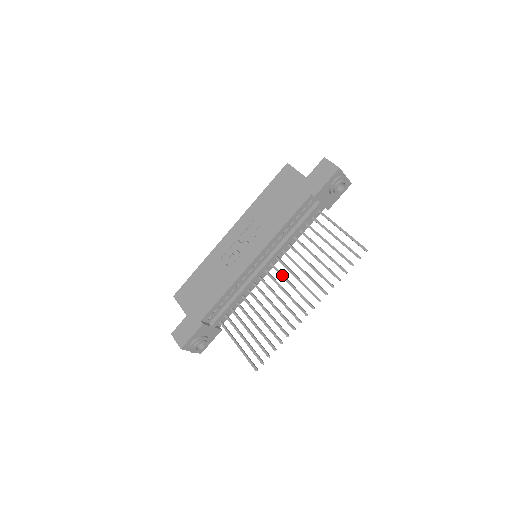
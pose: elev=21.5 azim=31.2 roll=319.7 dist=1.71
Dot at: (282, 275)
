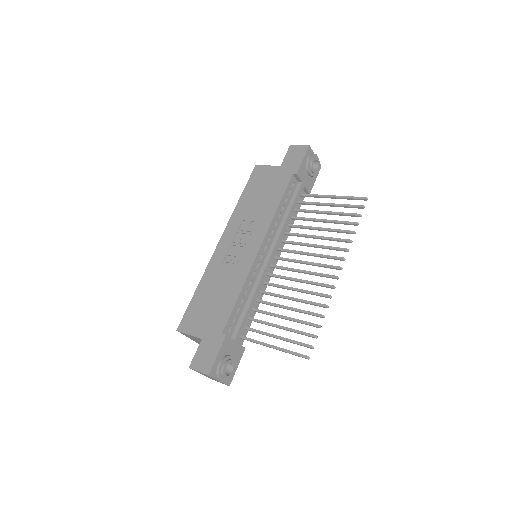
Dot at: (292, 259)
